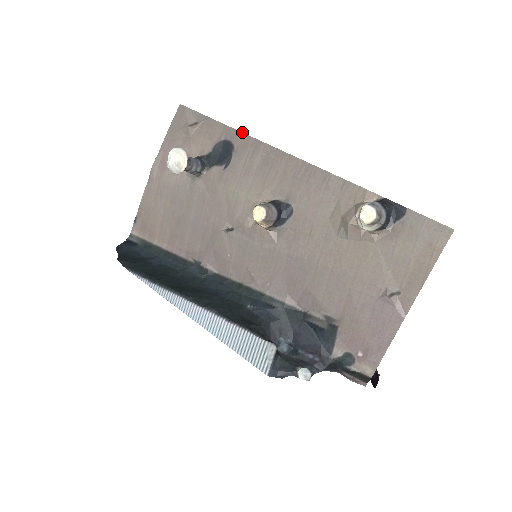
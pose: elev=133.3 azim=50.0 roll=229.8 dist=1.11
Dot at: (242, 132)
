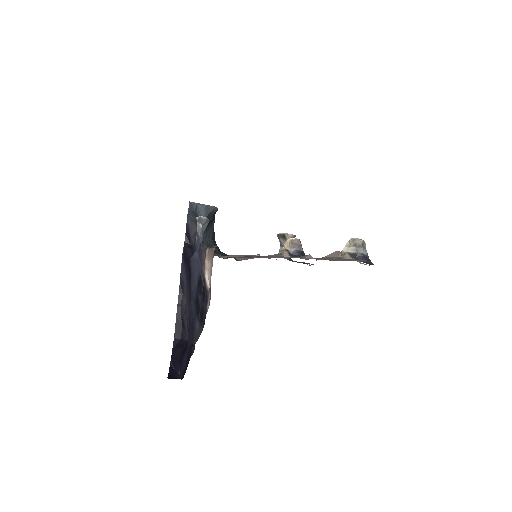
Dot at: occluded
